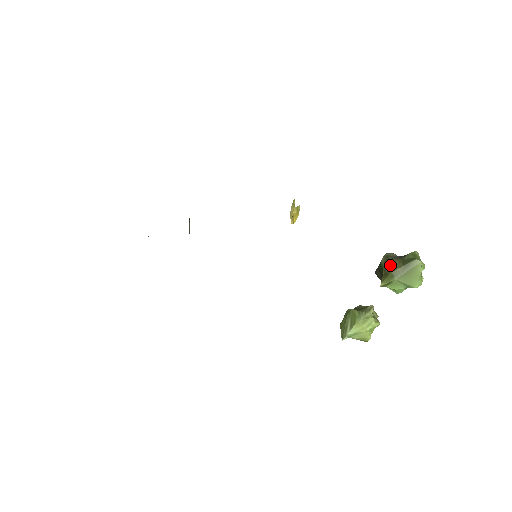
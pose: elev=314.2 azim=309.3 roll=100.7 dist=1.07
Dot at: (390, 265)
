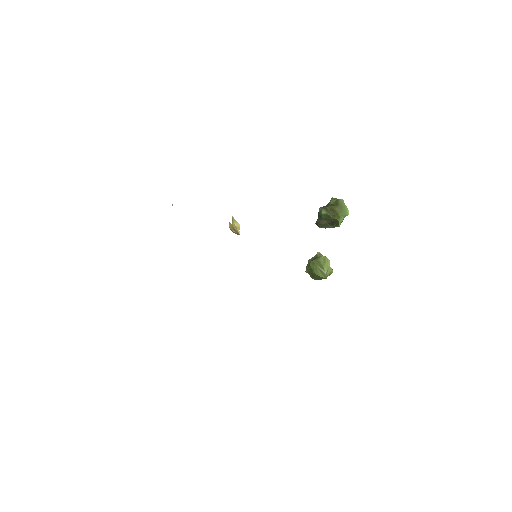
Dot at: (331, 210)
